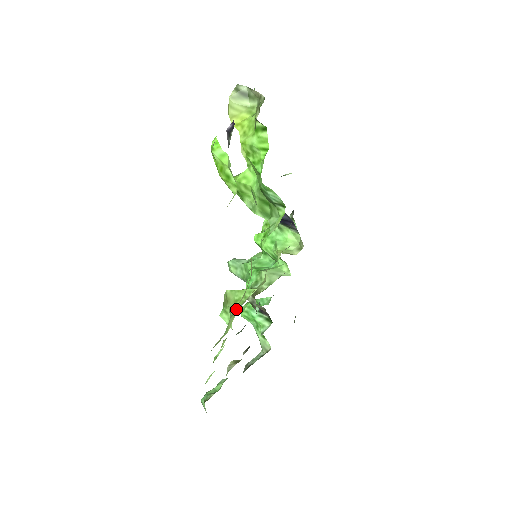
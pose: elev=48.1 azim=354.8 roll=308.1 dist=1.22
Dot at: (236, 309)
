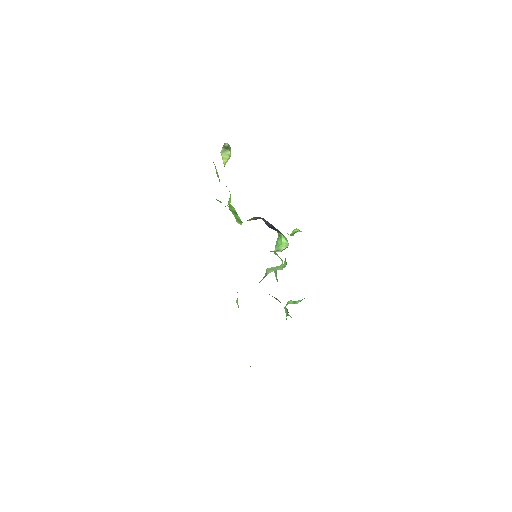
Dot at: occluded
